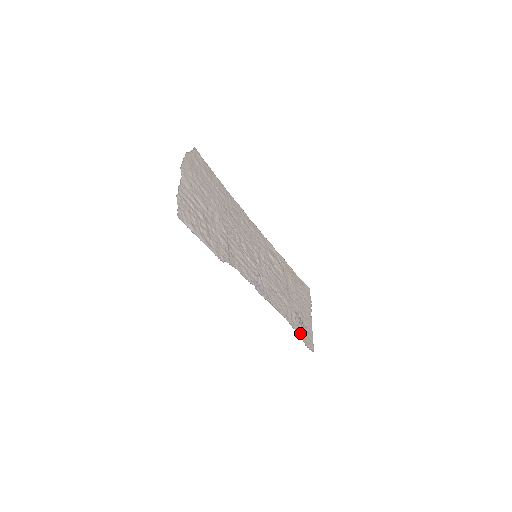
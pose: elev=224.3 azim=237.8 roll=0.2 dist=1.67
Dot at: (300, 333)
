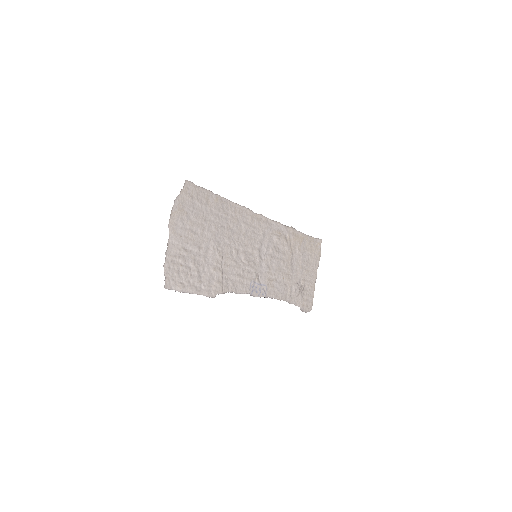
Dot at: (298, 303)
